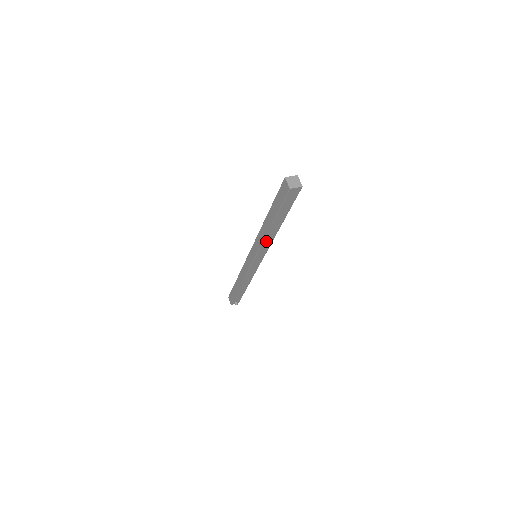
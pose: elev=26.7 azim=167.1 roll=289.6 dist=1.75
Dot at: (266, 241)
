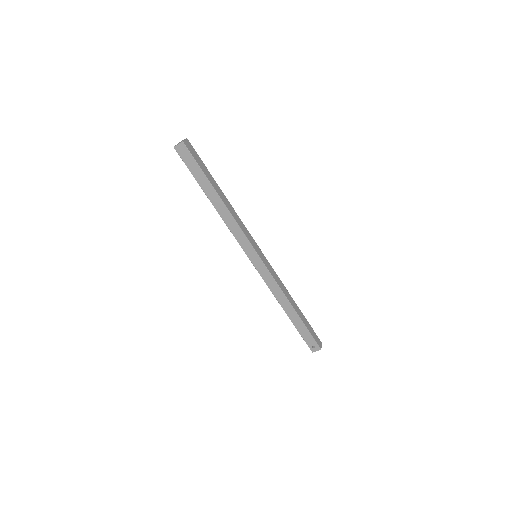
Dot at: (230, 224)
